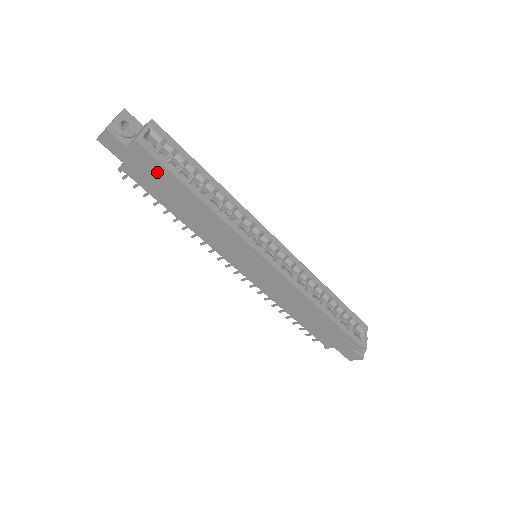
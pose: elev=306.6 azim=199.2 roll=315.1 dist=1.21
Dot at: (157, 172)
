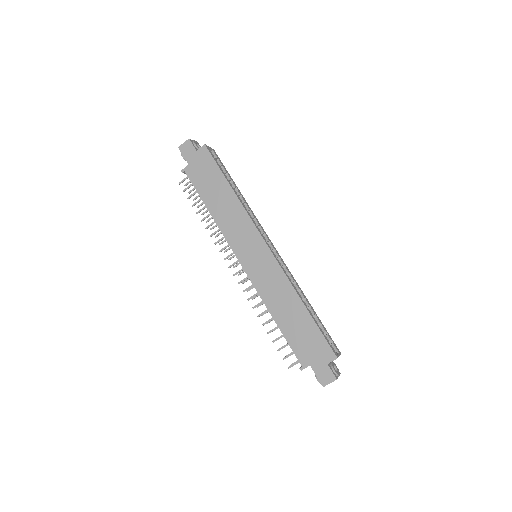
Dot at: (209, 168)
